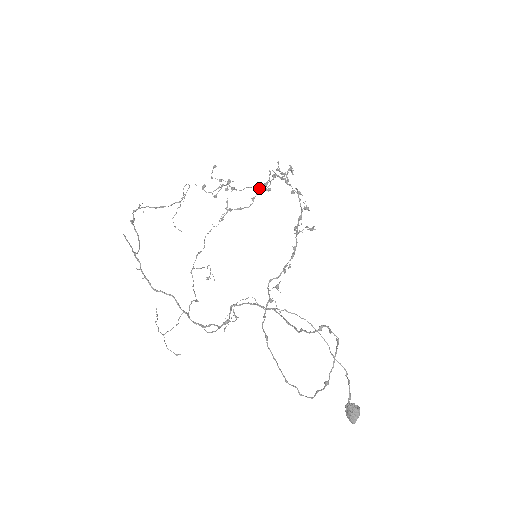
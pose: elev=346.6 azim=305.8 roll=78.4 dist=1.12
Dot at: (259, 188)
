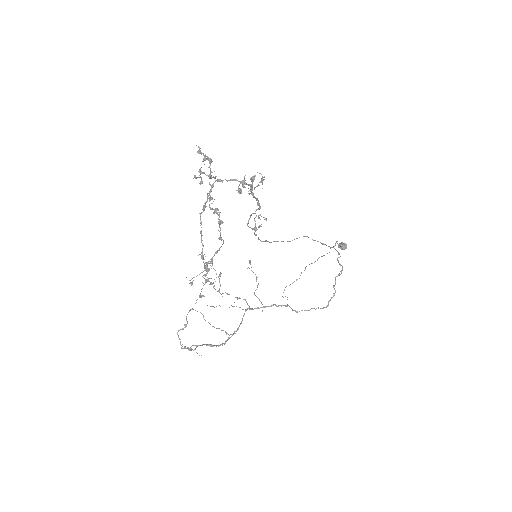
Dot at: (201, 213)
